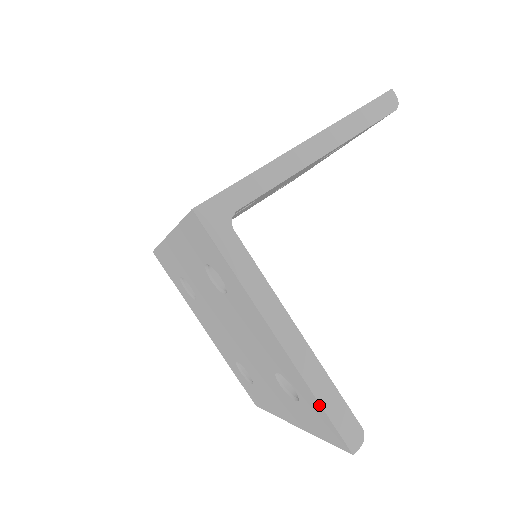
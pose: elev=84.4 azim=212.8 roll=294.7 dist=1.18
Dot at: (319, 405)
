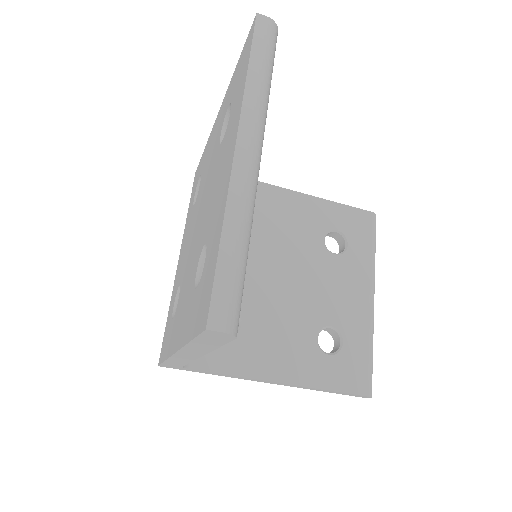
Dot at: occluded
